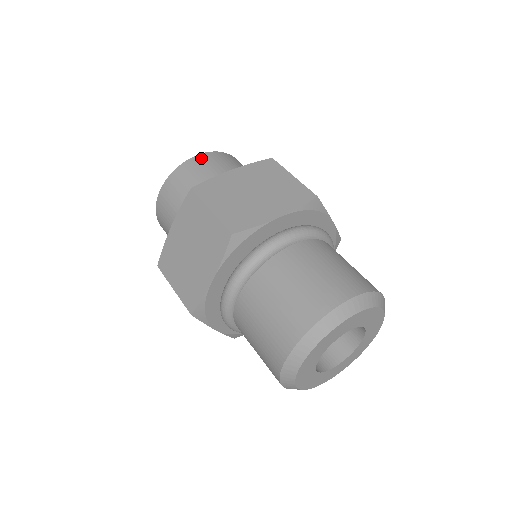
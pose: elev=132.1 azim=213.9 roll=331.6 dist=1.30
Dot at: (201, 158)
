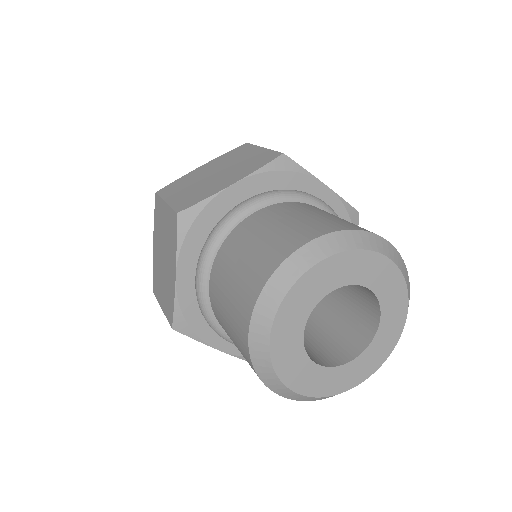
Dot at: occluded
